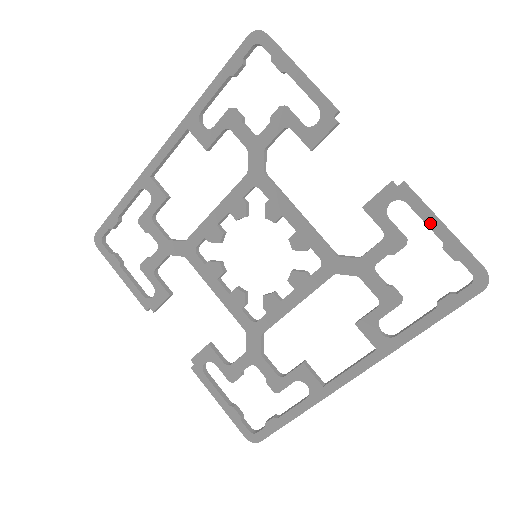
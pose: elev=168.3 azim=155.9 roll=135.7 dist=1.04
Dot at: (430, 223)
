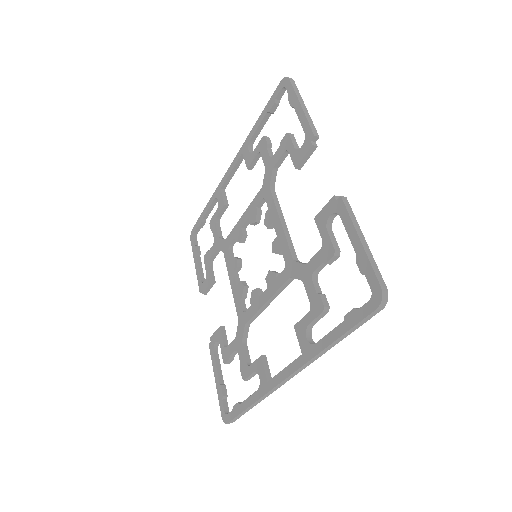
Dot at: (351, 236)
